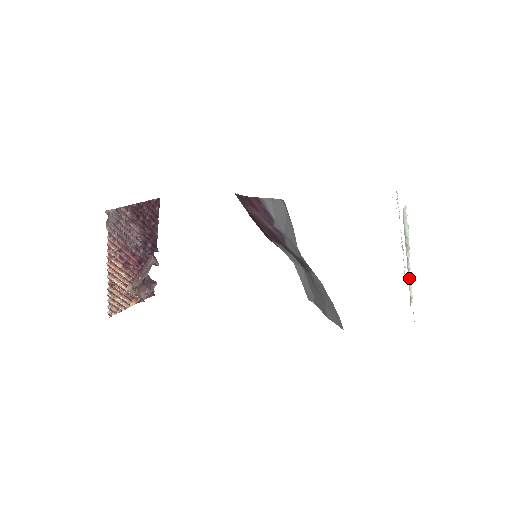
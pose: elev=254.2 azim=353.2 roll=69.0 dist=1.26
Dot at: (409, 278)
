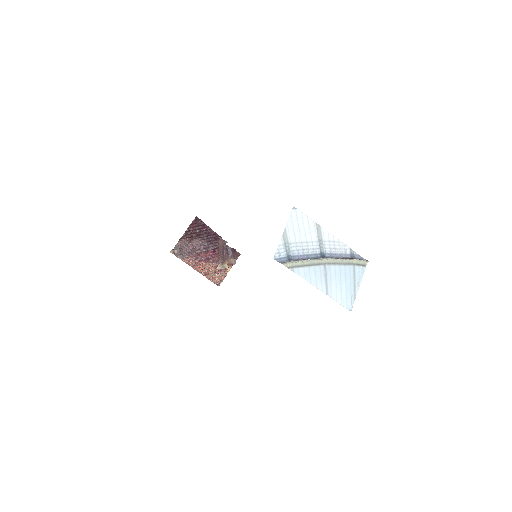
Dot at: (347, 259)
